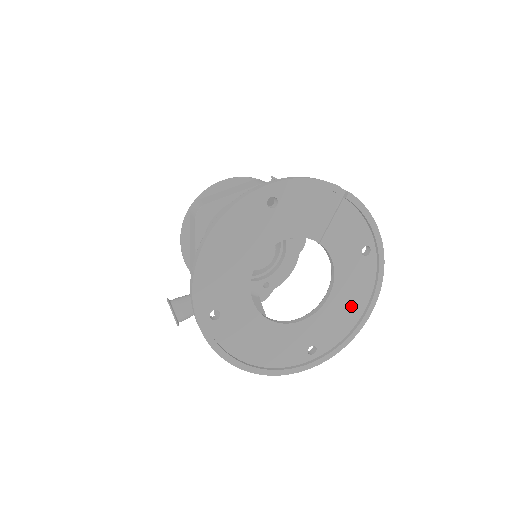
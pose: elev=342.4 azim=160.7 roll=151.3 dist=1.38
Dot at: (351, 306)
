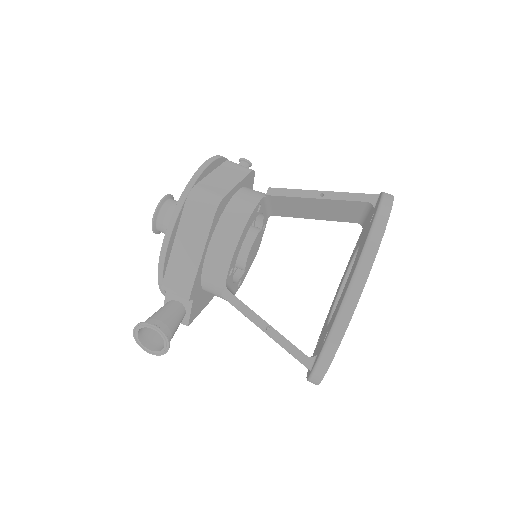
Dot at: occluded
